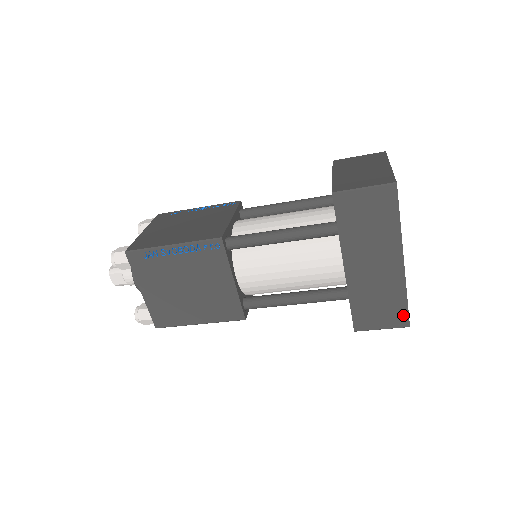
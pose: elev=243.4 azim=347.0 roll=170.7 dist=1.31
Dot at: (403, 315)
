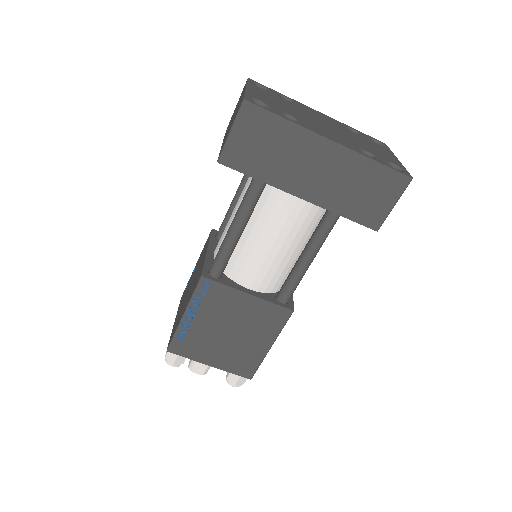
Dot at: (393, 177)
